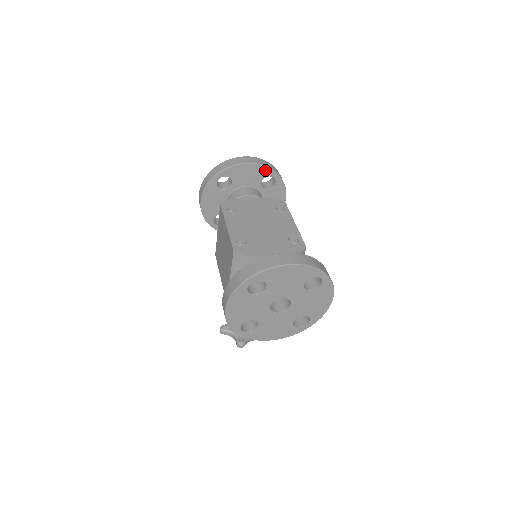
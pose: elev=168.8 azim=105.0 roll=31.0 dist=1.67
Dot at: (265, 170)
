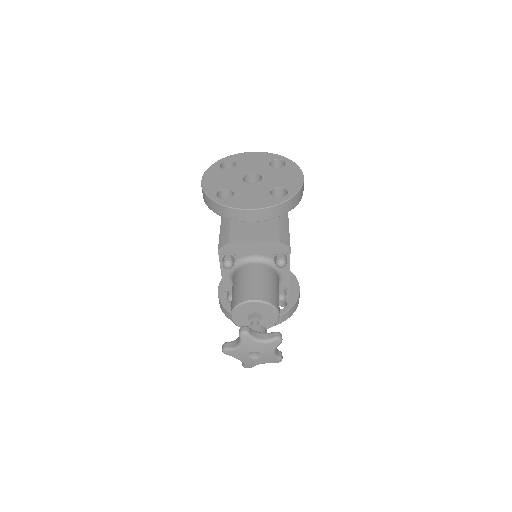
Dot at: occluded
